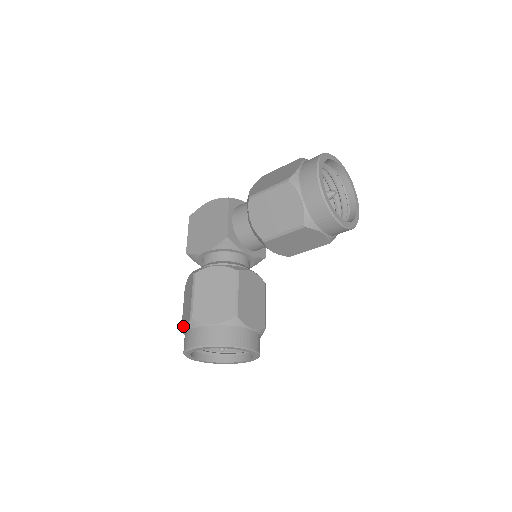
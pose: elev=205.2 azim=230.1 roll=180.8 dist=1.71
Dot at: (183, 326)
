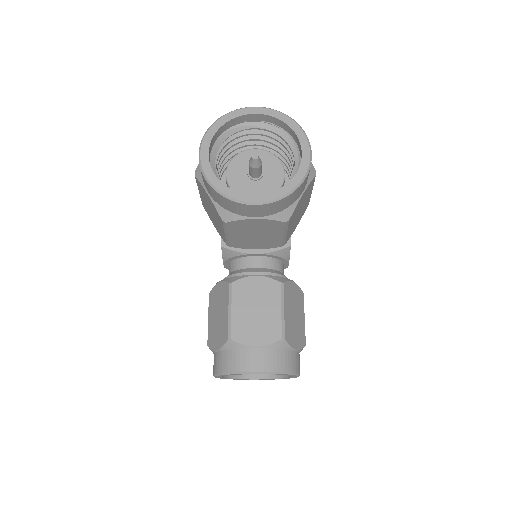
Dot at: occluded
